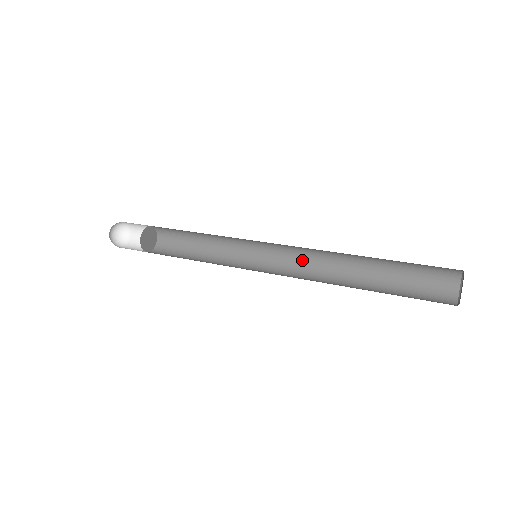
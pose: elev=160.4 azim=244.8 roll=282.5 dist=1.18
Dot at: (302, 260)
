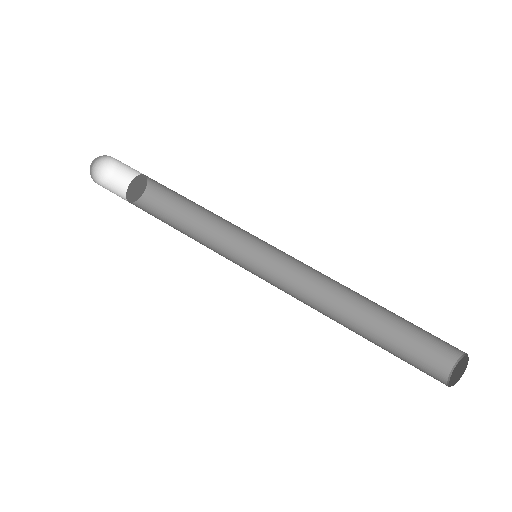
Dot at: (307, 268)
